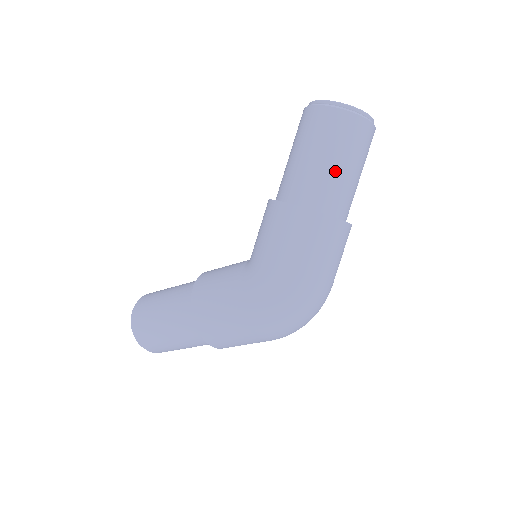
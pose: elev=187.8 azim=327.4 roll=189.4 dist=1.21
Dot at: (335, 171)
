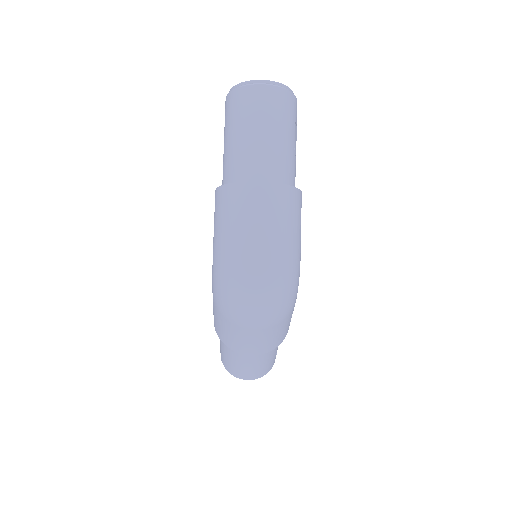
Dot at: (234, 144)
